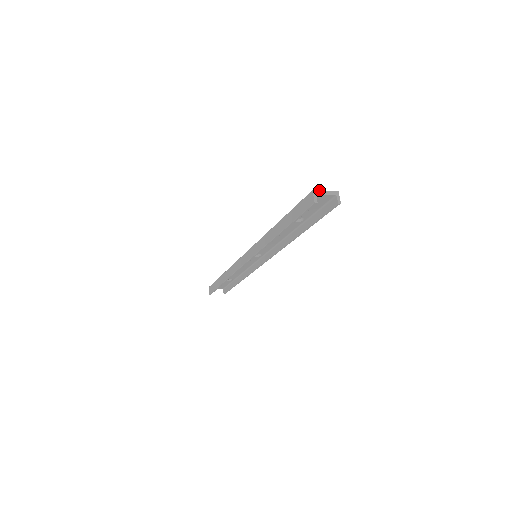
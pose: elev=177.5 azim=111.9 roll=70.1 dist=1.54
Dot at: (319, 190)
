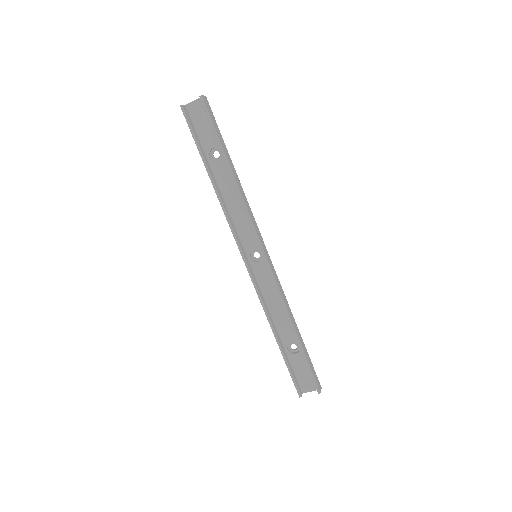
Dot at: (190, 104)
